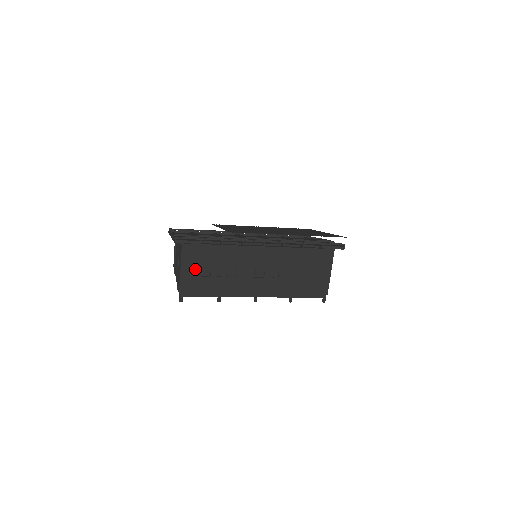
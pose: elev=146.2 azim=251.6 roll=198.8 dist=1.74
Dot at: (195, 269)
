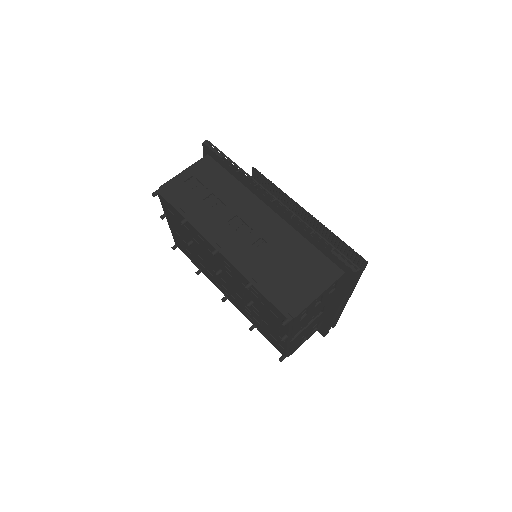
Dot at: (194, 181)
